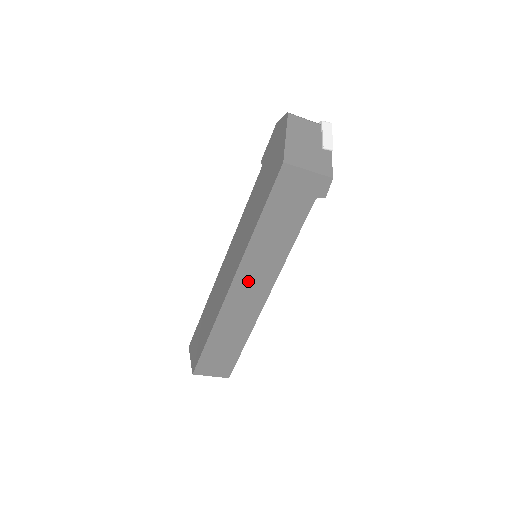
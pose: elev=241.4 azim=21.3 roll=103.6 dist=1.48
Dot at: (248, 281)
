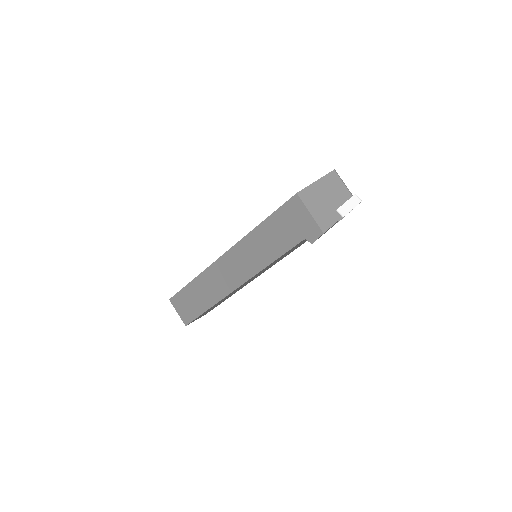
Dot at: (233, 263)
